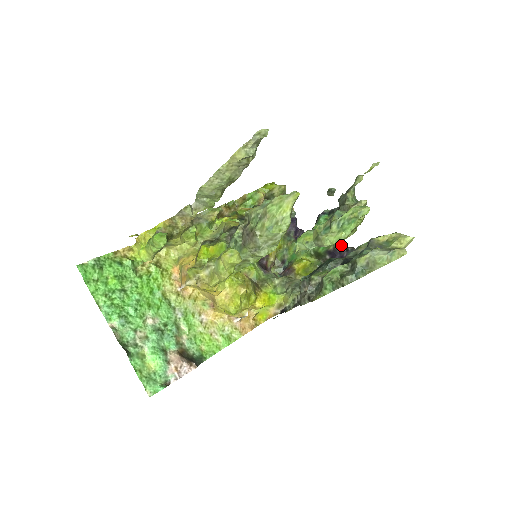
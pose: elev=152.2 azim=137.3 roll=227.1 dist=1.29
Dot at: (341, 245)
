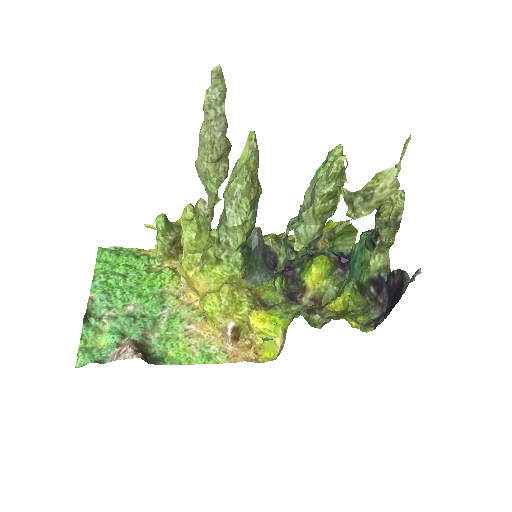
Dot at: (389, 271)
